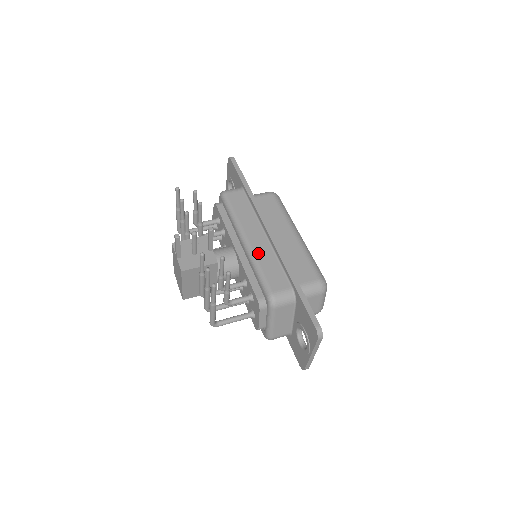
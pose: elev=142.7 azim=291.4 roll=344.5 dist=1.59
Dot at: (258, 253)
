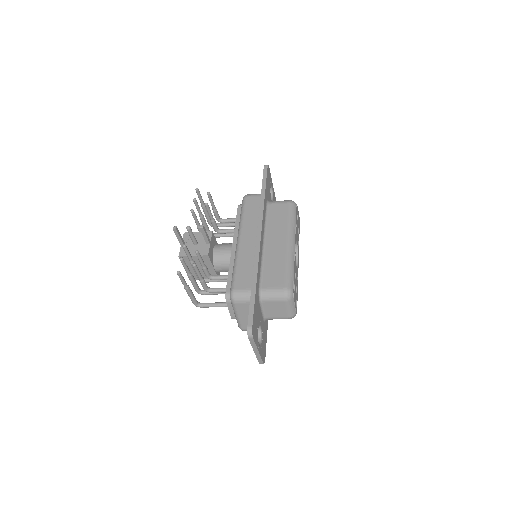
Dot at: (242, 253)
